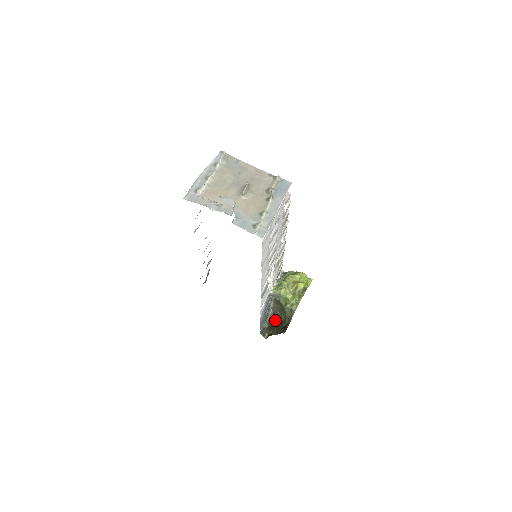
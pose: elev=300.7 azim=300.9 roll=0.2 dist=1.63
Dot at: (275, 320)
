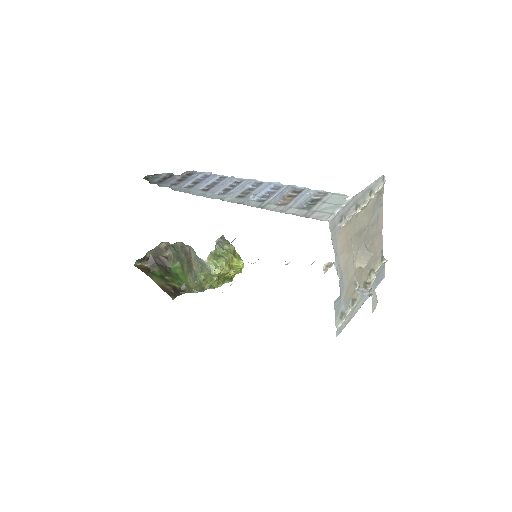
Dot at: (162, 258)
